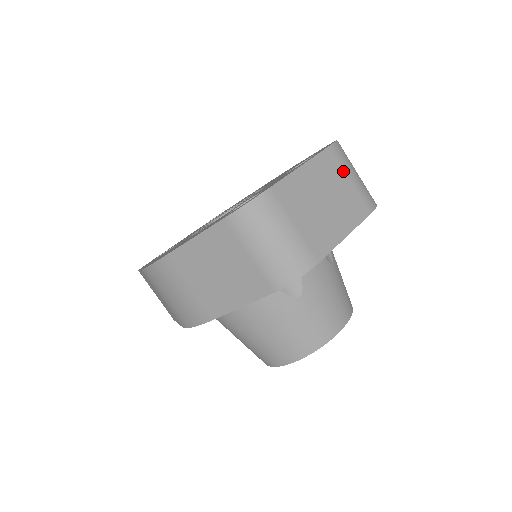
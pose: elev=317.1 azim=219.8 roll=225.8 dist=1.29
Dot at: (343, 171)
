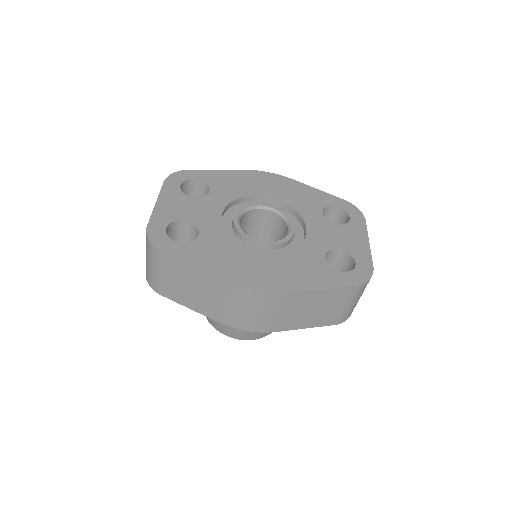
Dot at: occluded
